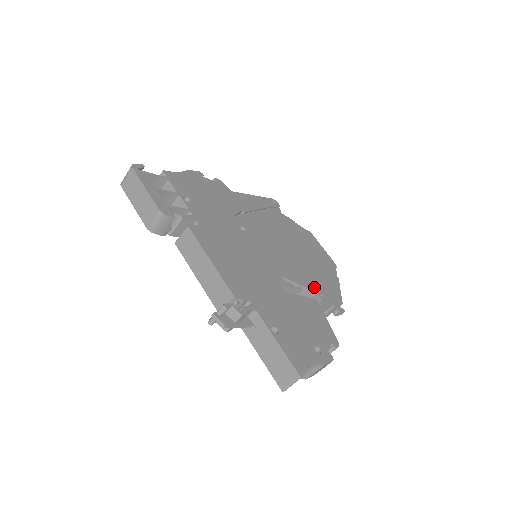
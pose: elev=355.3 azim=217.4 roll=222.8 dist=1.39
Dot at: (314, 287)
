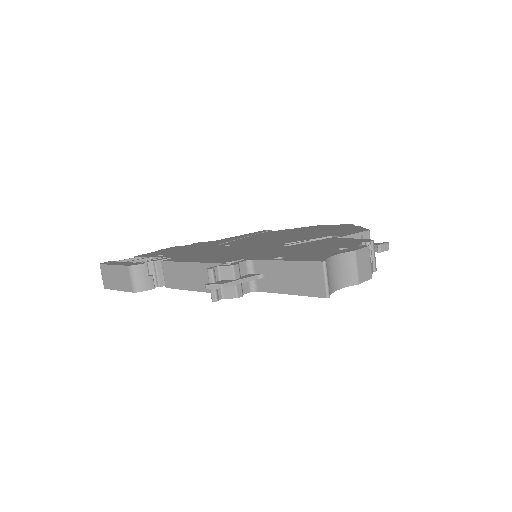
Dot at: (327, 236)
